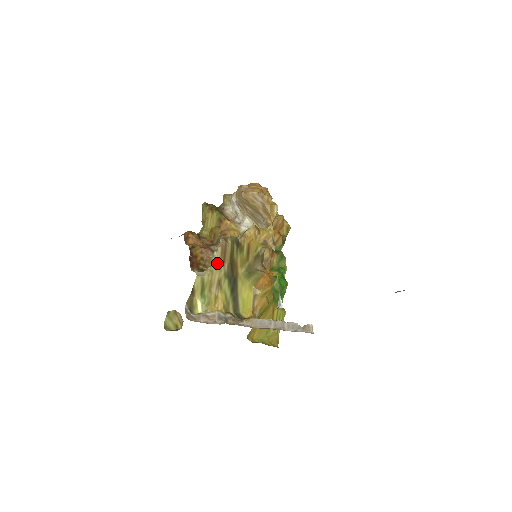
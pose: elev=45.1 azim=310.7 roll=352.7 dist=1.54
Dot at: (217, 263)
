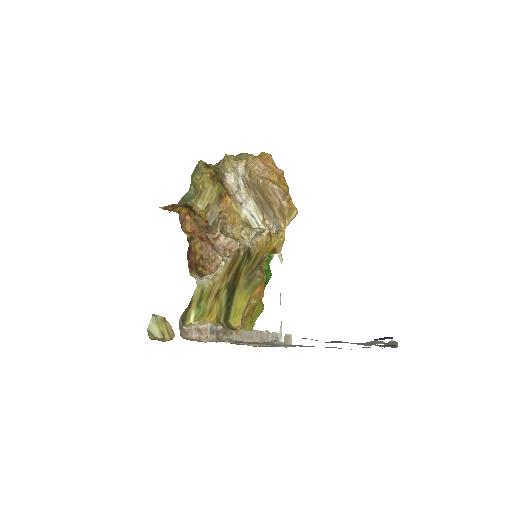
Dot at: (222, 273)
